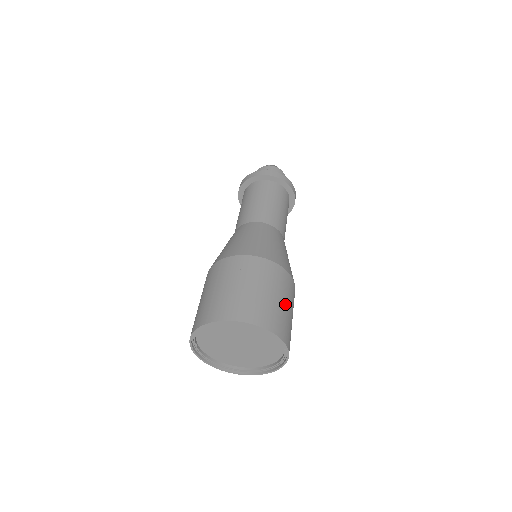
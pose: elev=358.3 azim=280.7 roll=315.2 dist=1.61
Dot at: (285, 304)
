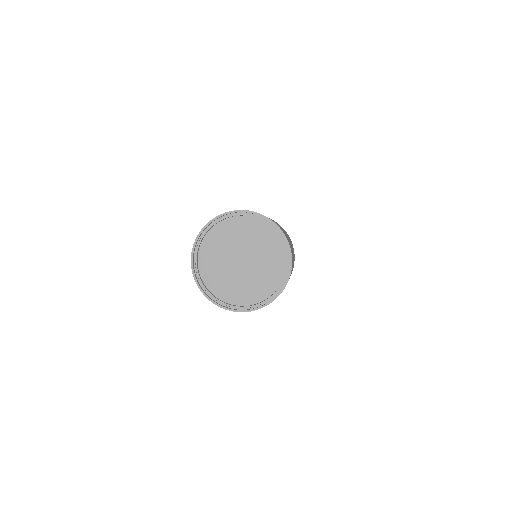
Dot at: occluded
